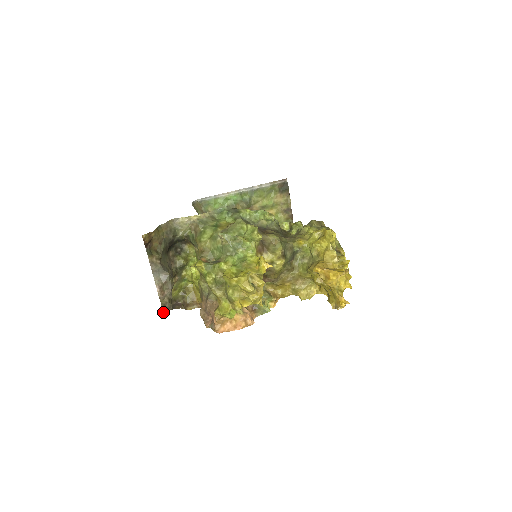
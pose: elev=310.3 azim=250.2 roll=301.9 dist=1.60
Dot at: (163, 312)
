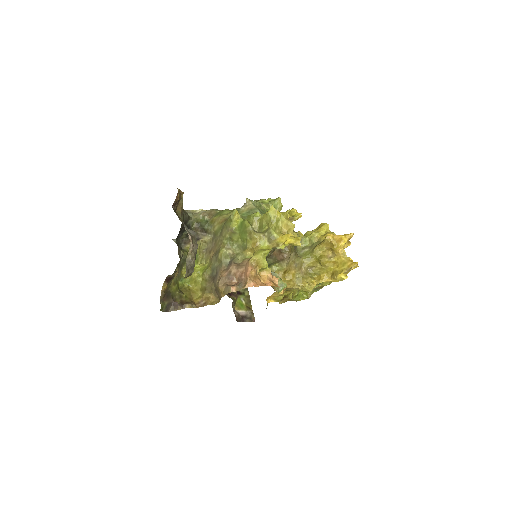
Dot at: occluded
